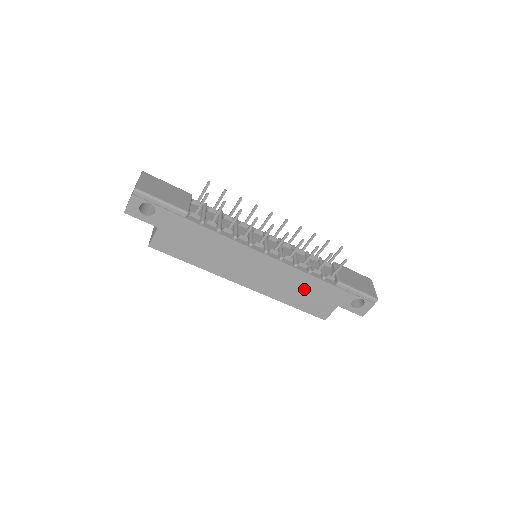
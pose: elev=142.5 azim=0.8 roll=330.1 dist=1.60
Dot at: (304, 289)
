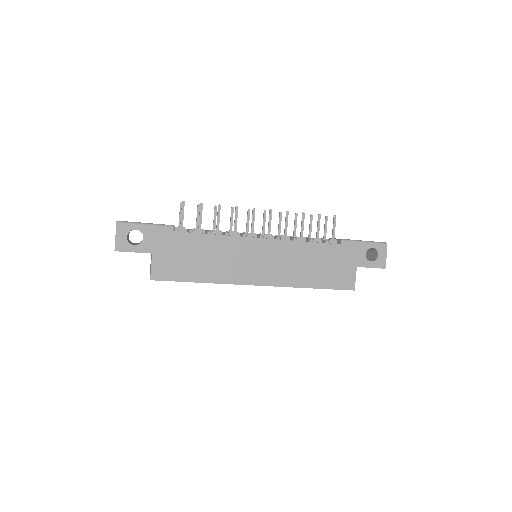
Dot at: (316, 262)
